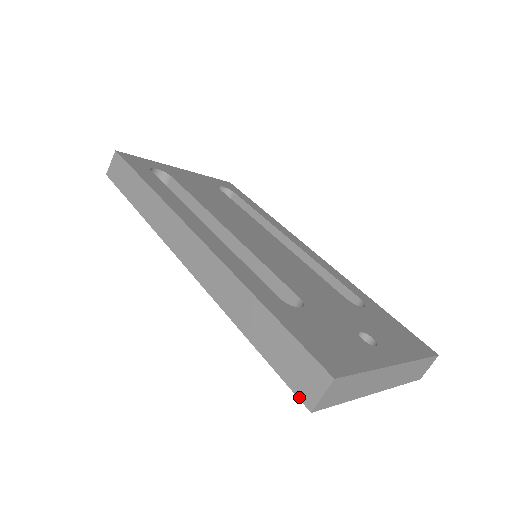
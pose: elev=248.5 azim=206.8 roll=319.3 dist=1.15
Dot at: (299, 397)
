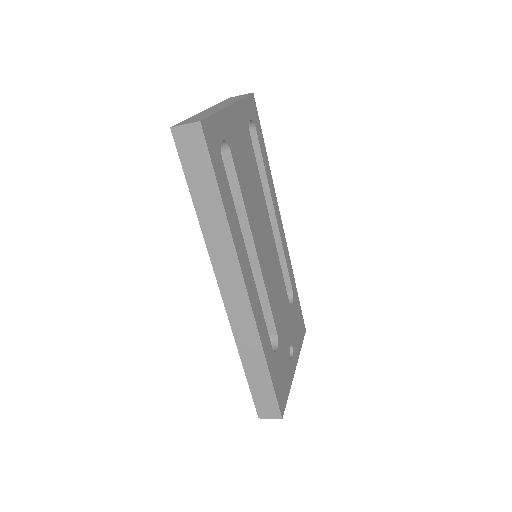
Dot at: (257, 411)
